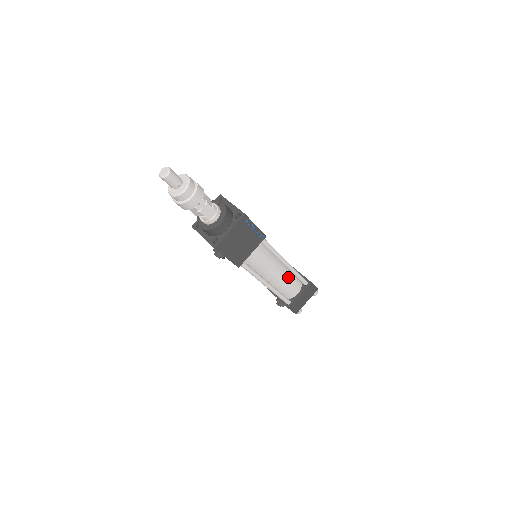
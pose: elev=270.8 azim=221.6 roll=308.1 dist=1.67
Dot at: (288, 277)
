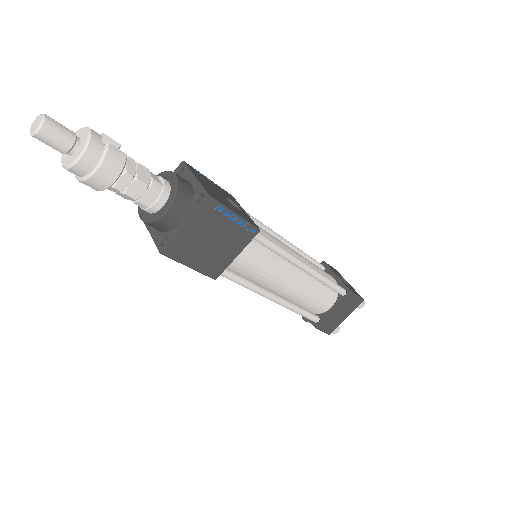
Dot at: (311, 286)
